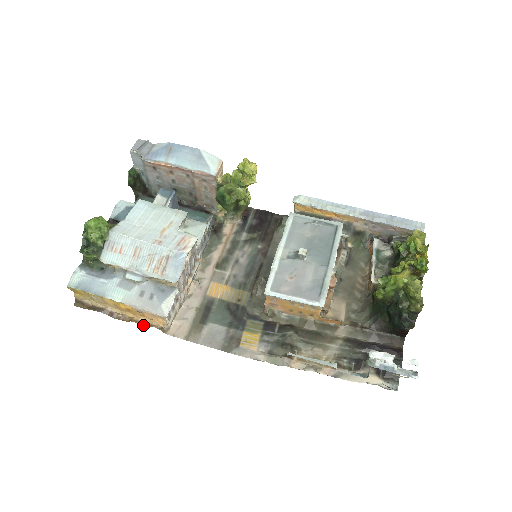
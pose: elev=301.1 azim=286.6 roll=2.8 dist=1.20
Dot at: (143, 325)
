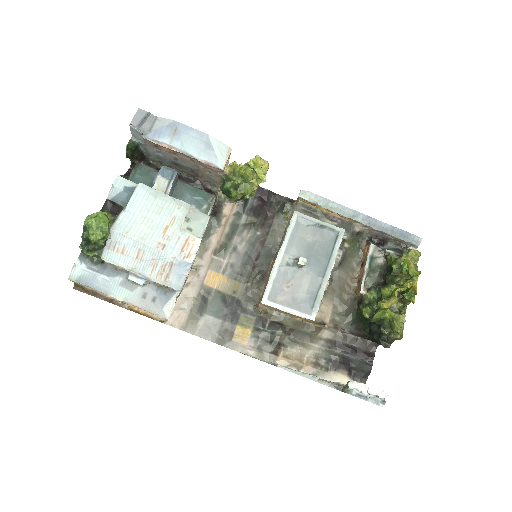
Dot at: (143, 315)
